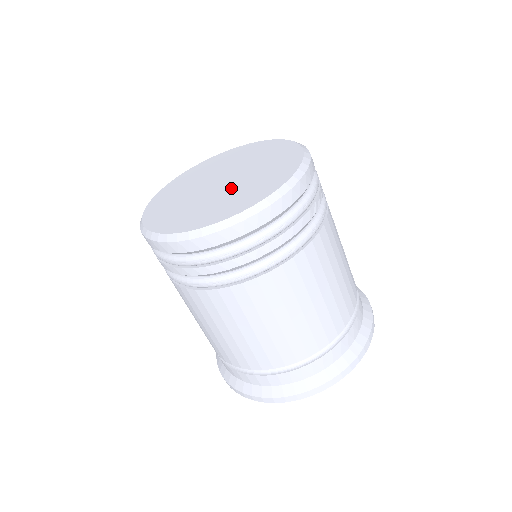
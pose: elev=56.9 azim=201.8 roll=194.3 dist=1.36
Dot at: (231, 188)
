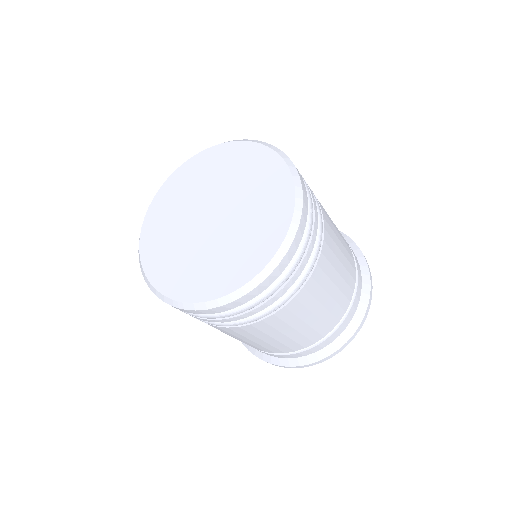
Dot at: (237, 213)
